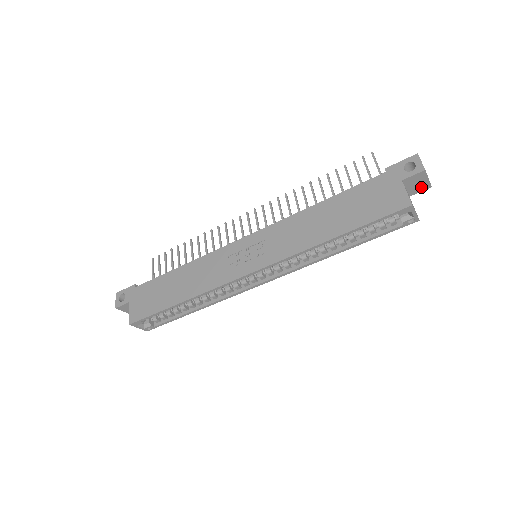
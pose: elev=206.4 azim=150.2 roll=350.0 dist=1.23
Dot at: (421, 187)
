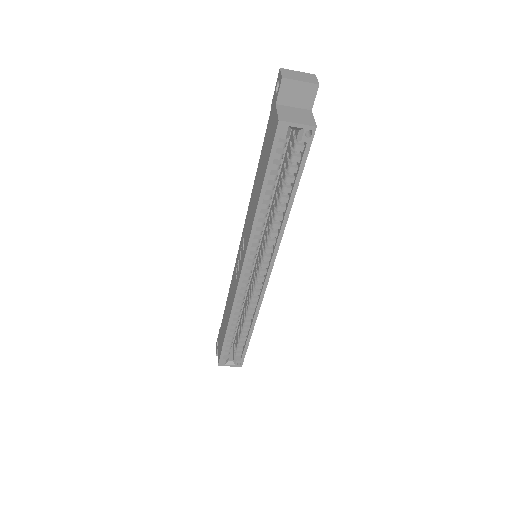
Dot at: (308, 94)
